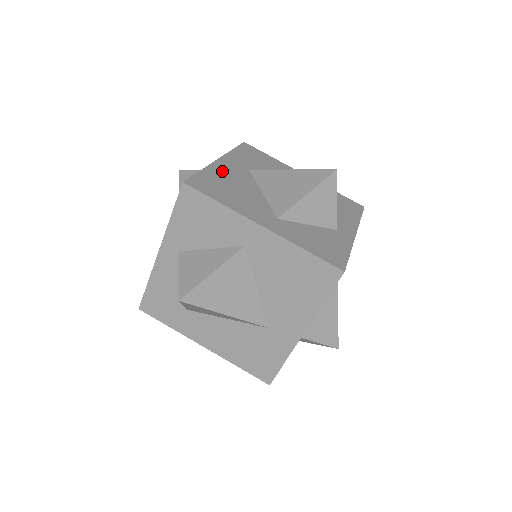
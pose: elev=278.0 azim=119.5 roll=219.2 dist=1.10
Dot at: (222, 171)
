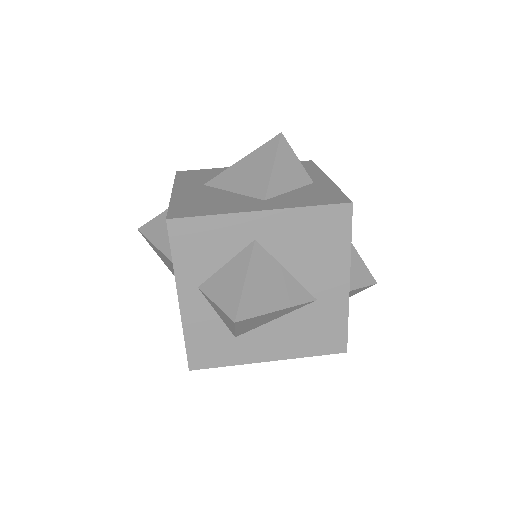
Dot at: (185, 196)
